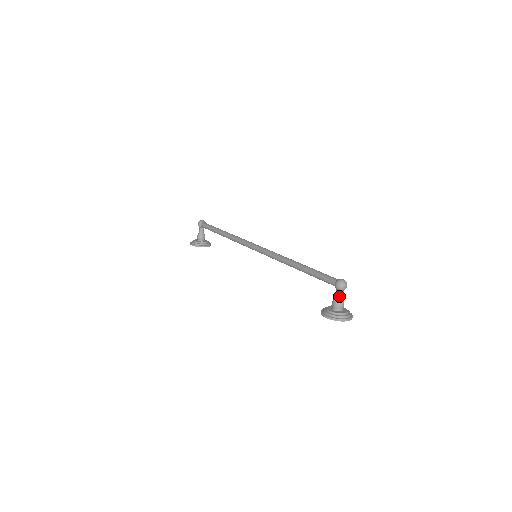
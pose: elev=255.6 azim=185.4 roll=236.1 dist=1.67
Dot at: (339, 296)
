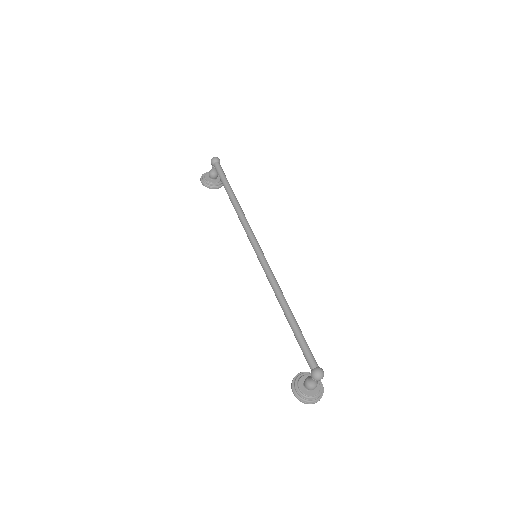
Dot at: (312, 382)
